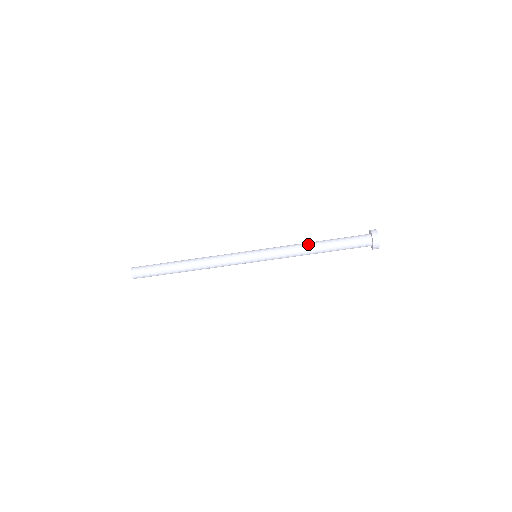
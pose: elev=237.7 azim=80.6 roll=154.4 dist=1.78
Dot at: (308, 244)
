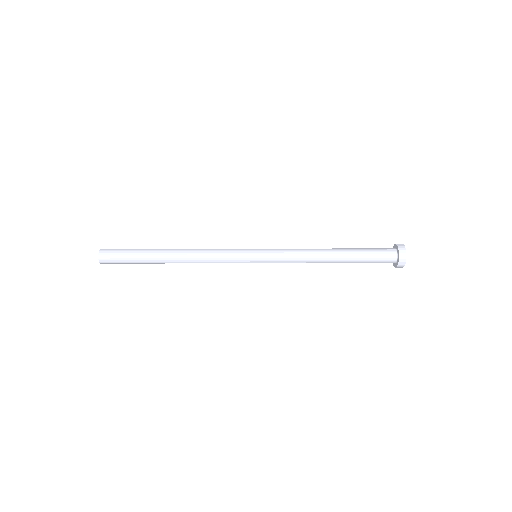
Dot at: (321, 249)
